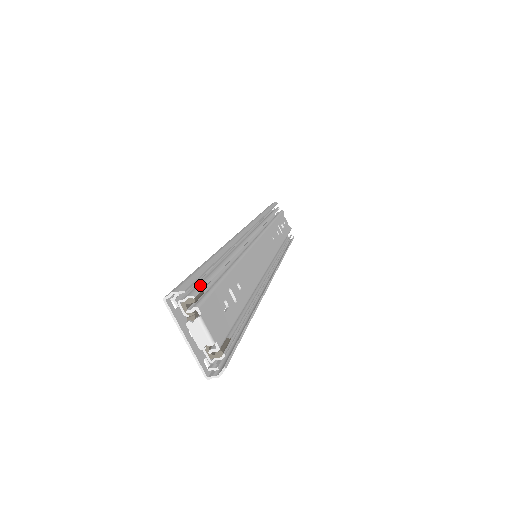
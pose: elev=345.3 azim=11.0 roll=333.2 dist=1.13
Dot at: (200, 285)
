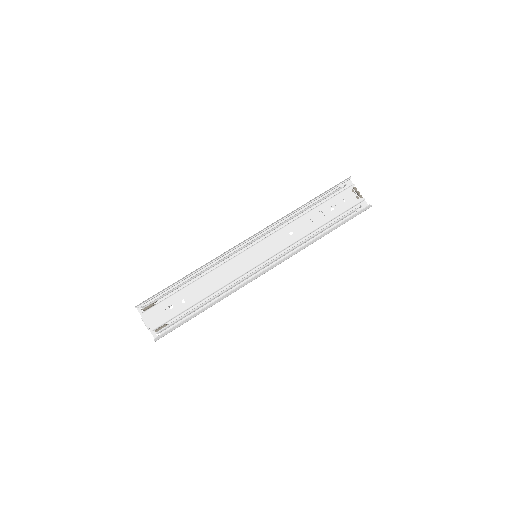
Dot at: (153, 301)
